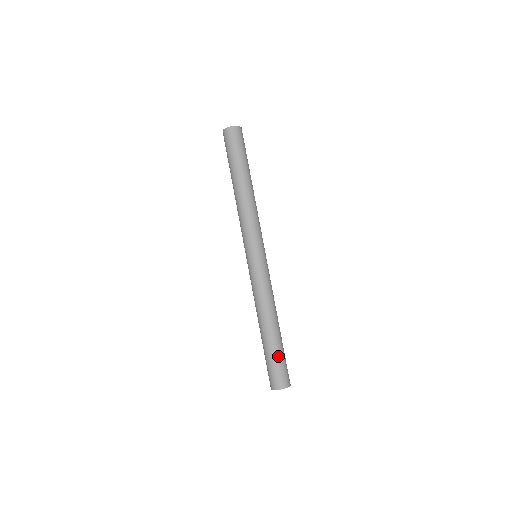
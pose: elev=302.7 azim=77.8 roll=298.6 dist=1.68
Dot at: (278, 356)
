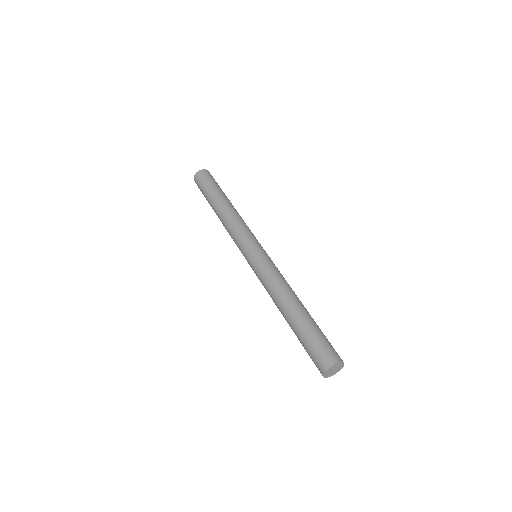
Dot at: (316, 331)
